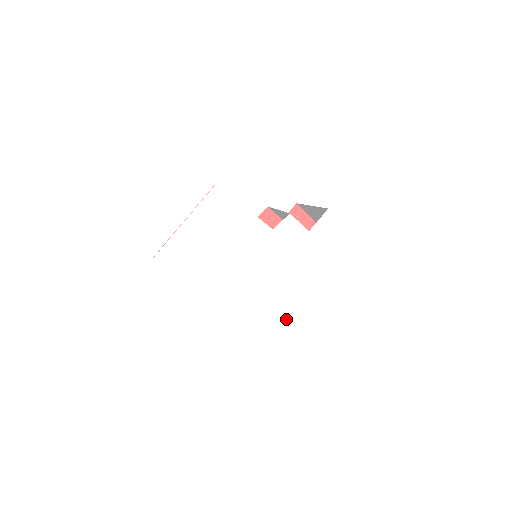
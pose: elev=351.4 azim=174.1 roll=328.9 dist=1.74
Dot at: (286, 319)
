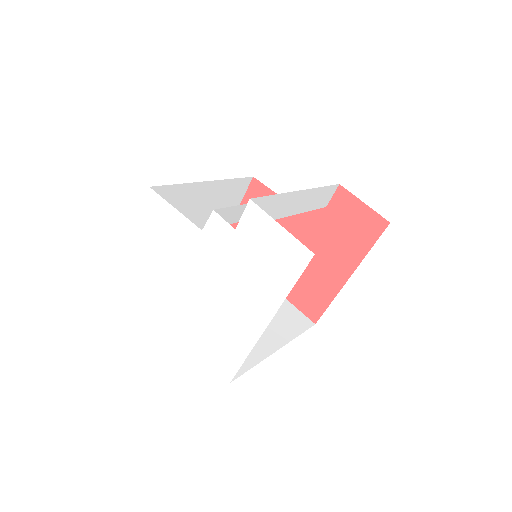
Dot at: (232, 334)
